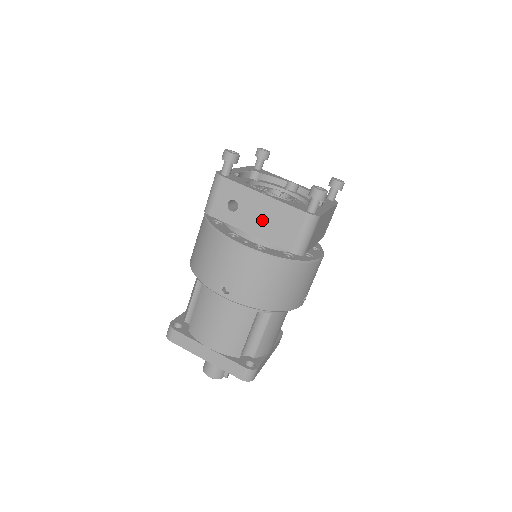
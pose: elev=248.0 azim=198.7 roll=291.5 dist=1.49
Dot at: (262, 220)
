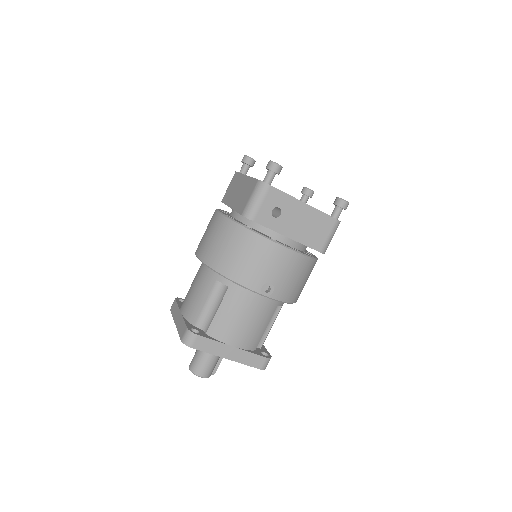
Dot at: (301, 225)
